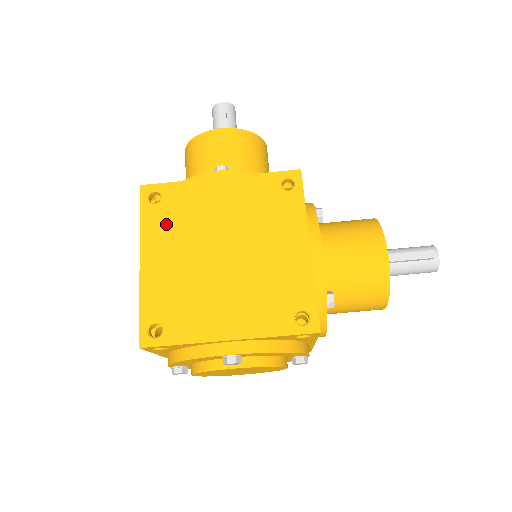
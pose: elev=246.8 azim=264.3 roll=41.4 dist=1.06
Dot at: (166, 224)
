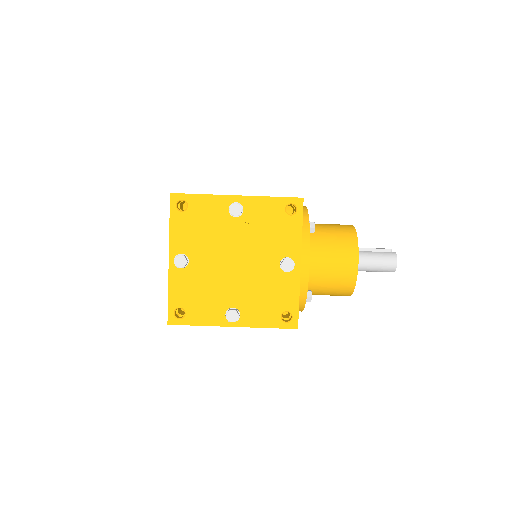
Dot at: occluded
